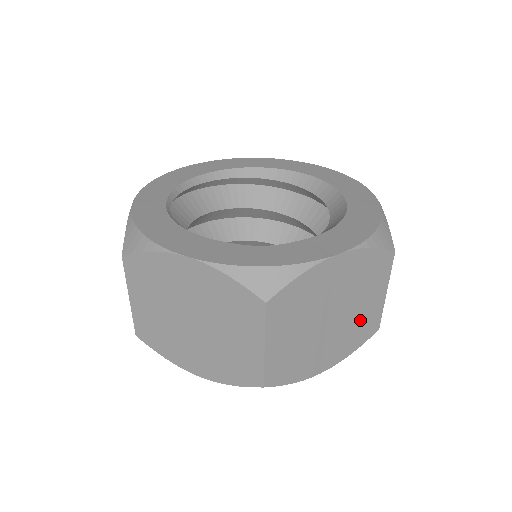
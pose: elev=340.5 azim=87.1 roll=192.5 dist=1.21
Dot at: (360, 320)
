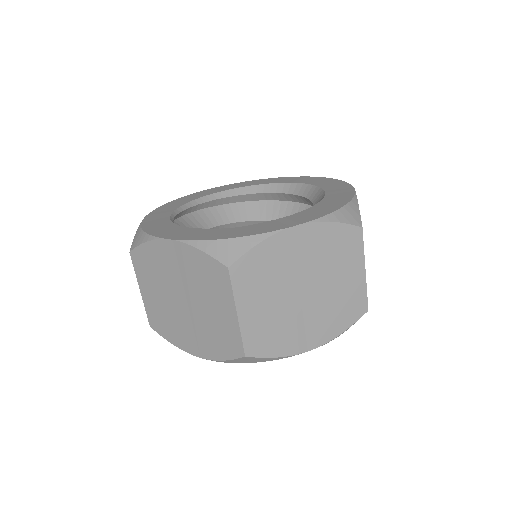
Dot at: (341, 297)
